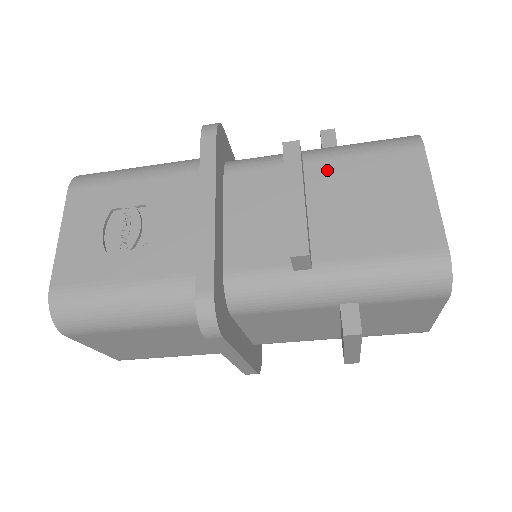
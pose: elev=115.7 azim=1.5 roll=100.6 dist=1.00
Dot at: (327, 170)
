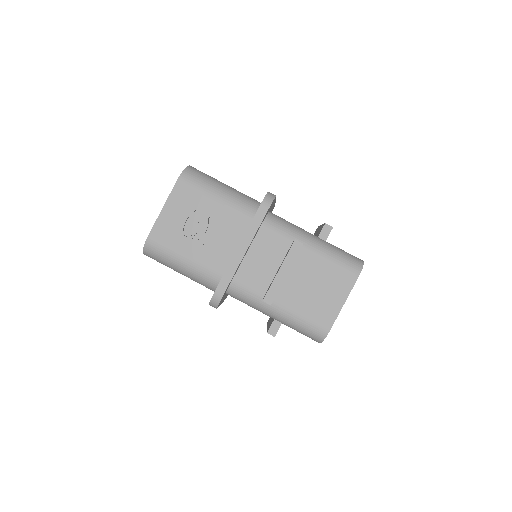
Dot at: (309, 259)
